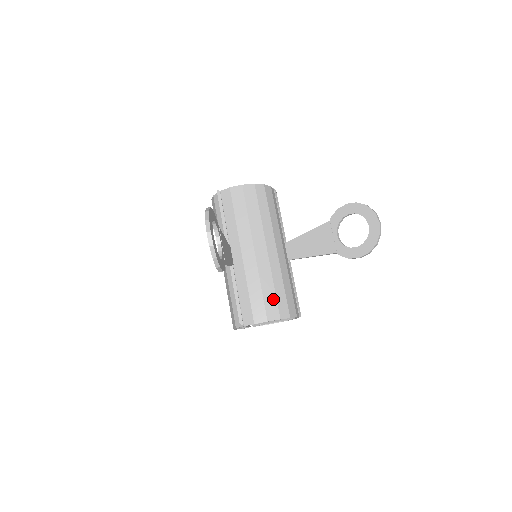
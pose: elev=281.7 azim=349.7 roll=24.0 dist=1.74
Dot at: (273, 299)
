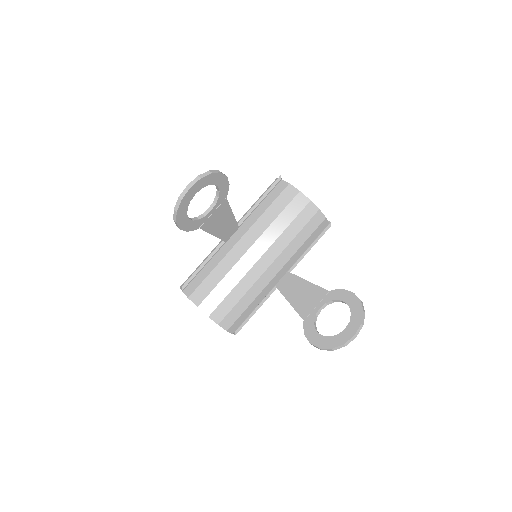
Dot at: (221, 297)
